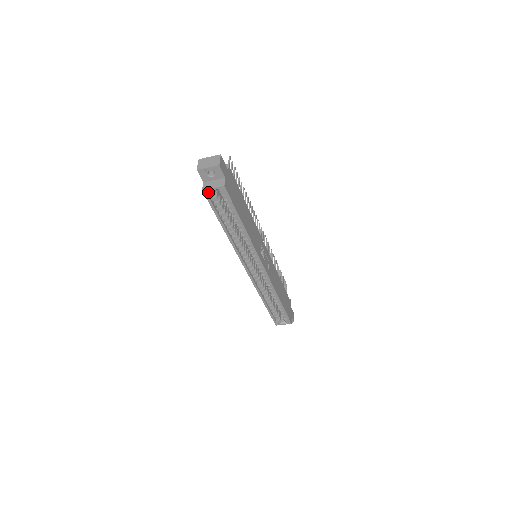
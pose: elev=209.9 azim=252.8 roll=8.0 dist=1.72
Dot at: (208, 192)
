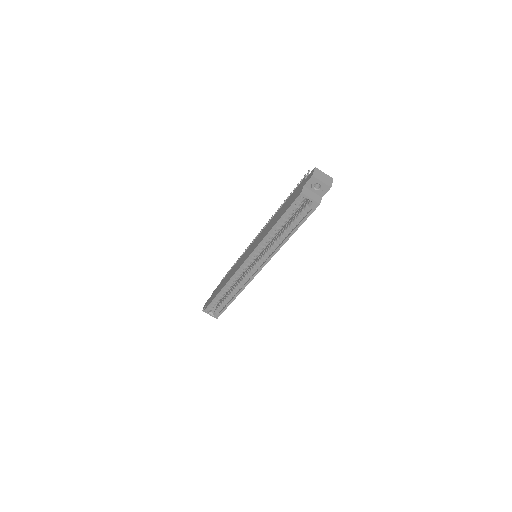
Dot at: (301, 196)
